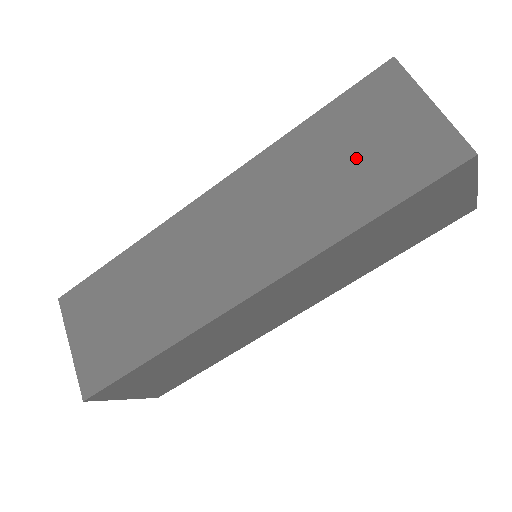
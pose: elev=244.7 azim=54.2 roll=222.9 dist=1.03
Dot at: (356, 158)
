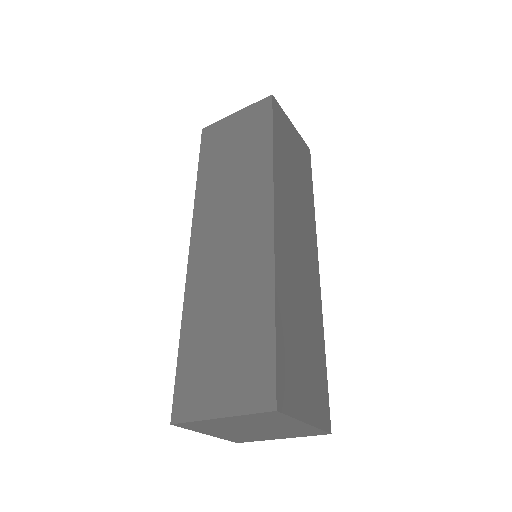
Dot at: (236, 149)
